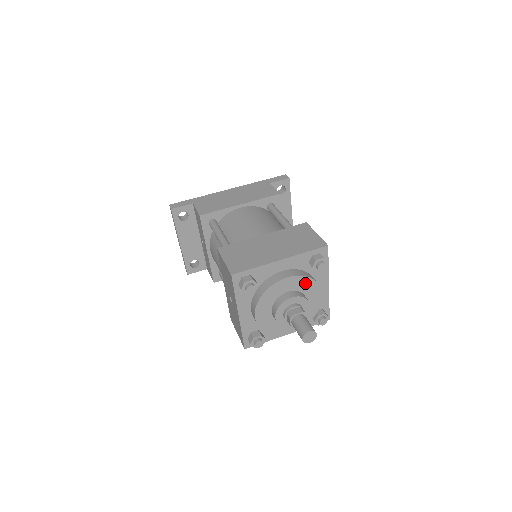
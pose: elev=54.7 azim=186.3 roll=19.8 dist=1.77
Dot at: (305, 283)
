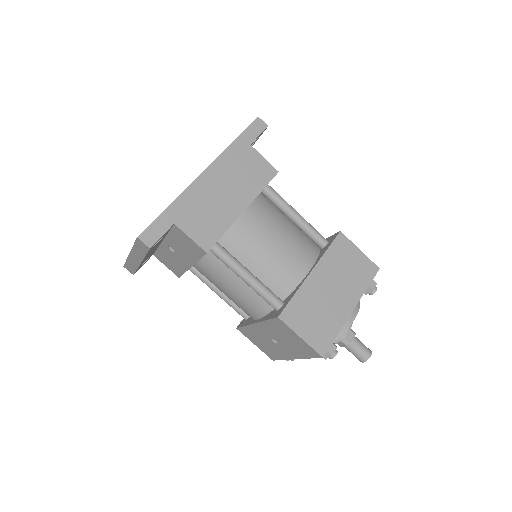
Dot at: occluded
